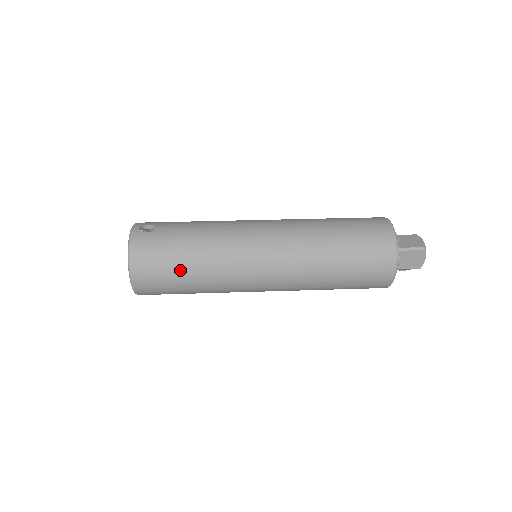
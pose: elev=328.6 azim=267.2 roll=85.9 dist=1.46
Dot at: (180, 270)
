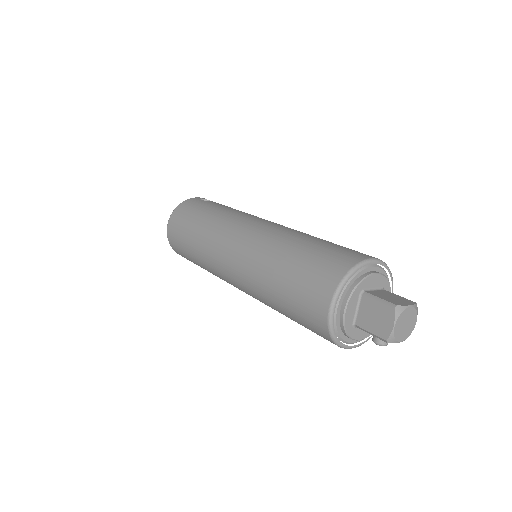
Dot at: (190, 227)
